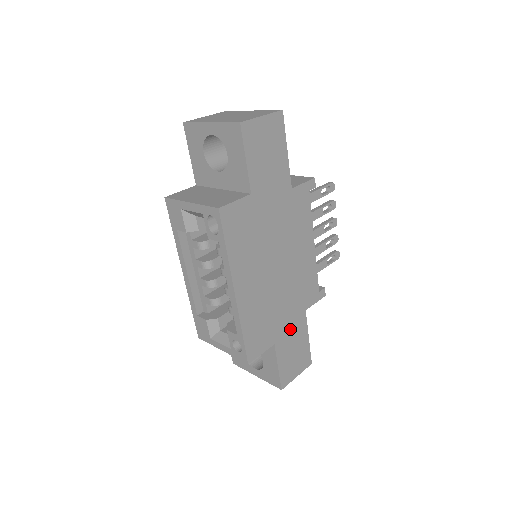
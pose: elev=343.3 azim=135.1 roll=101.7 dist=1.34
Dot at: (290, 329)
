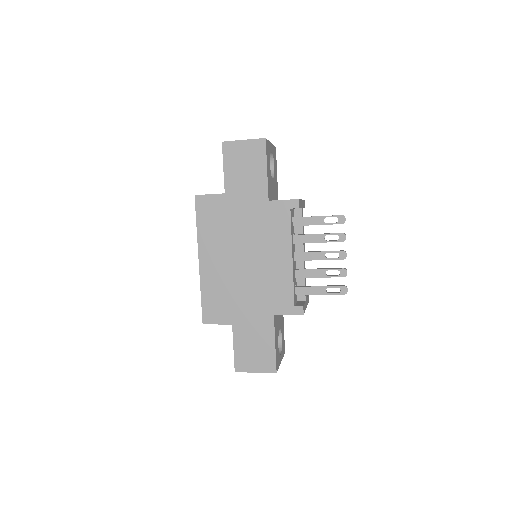
Dot at: (252, 322)
